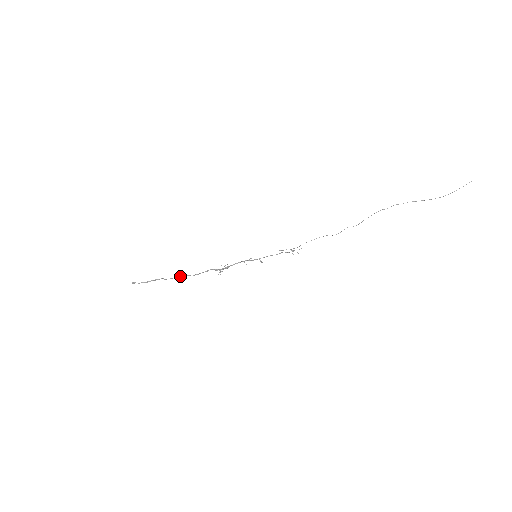
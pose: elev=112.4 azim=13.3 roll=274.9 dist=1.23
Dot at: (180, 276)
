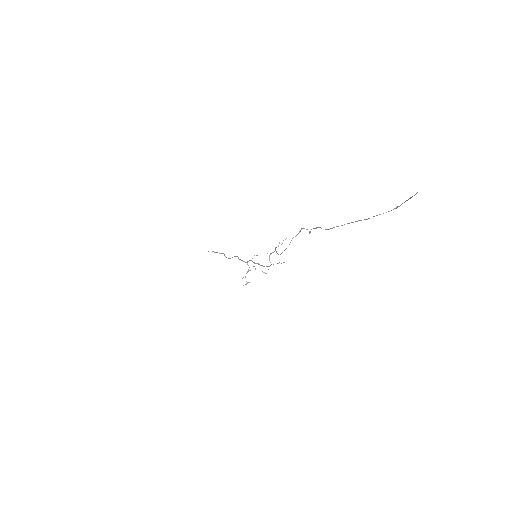
Dot at: occluded
